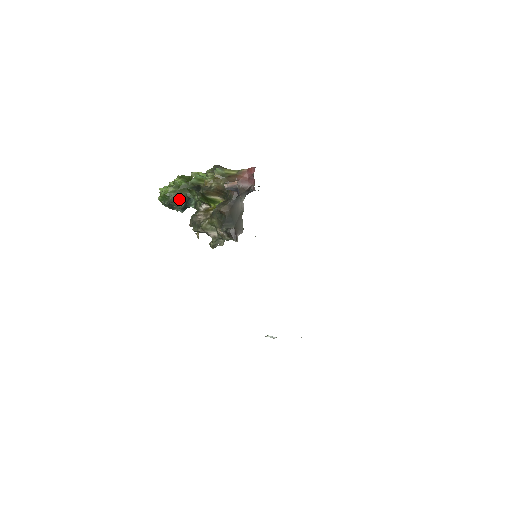
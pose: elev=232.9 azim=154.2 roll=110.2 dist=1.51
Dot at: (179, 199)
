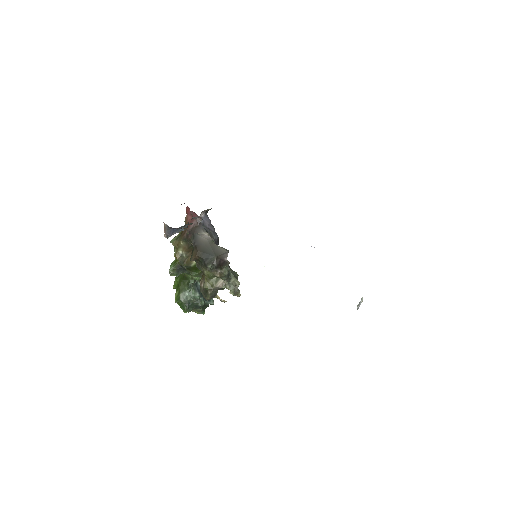
Dot at: (189, 294)
